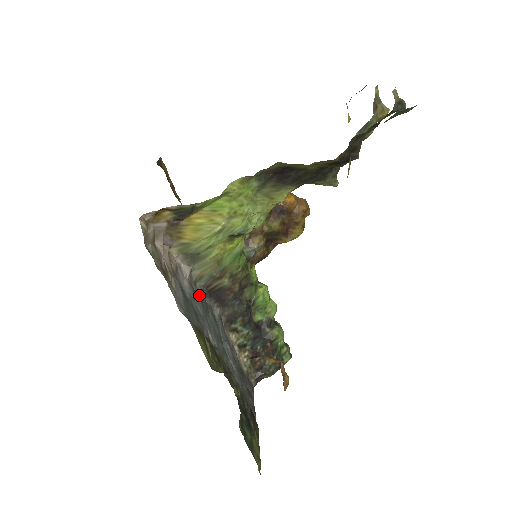
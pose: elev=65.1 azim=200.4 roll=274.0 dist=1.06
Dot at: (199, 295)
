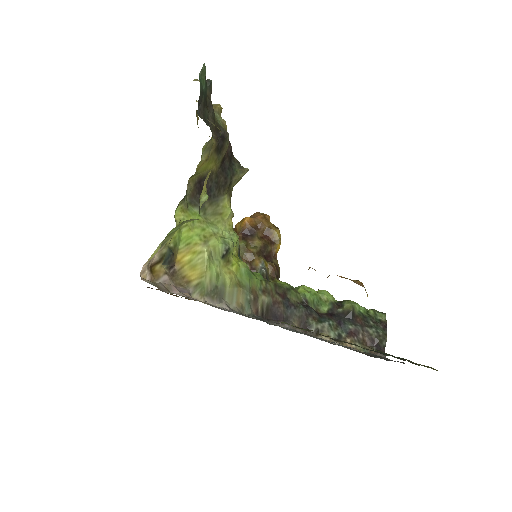
Dot at: occluded
